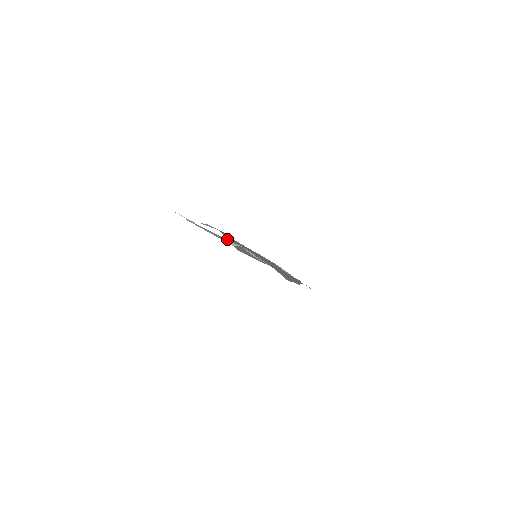
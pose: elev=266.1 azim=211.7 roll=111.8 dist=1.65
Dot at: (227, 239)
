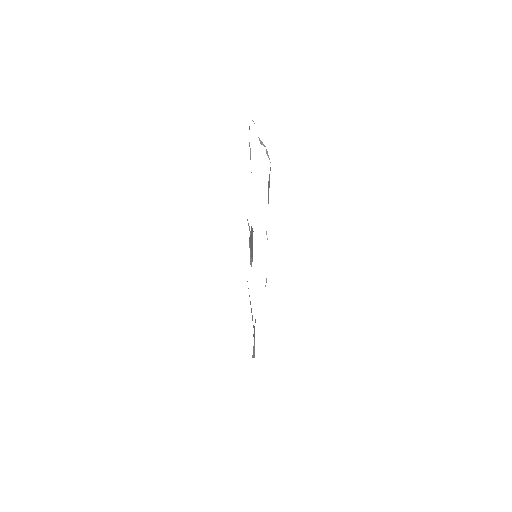
Dot at: occluded
